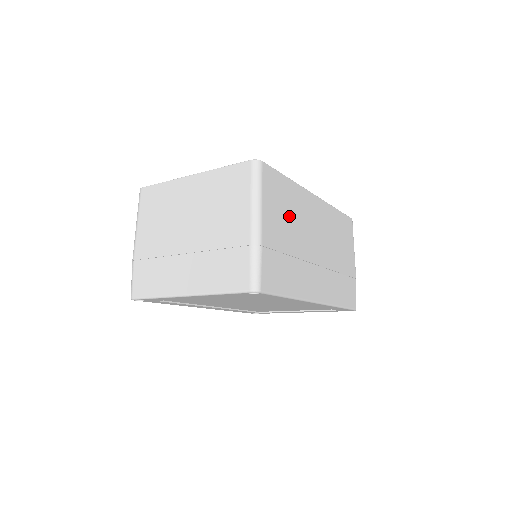
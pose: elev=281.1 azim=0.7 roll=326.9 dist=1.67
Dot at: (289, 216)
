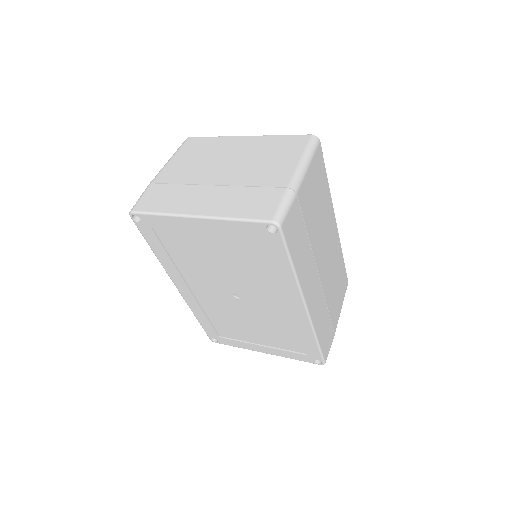
Dot at: (318, 206)
